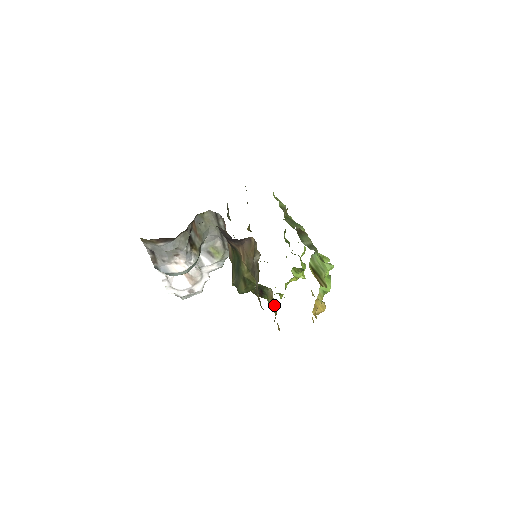
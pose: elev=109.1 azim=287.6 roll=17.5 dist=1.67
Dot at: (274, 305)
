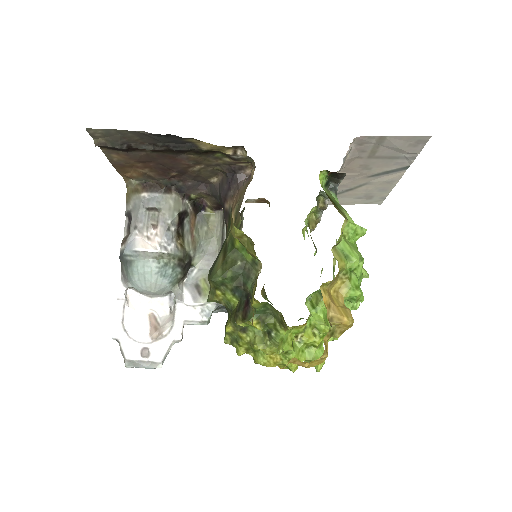
Dot at: occluded
